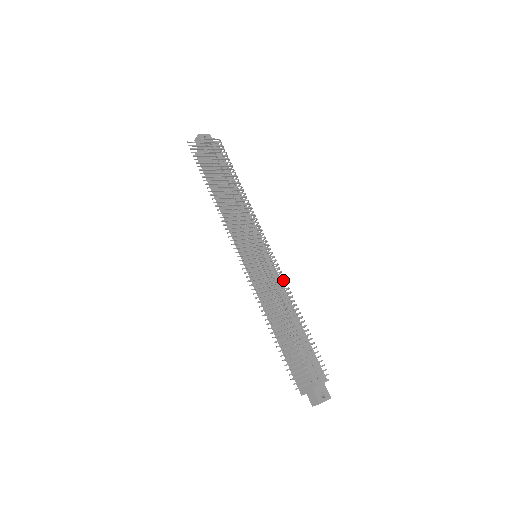
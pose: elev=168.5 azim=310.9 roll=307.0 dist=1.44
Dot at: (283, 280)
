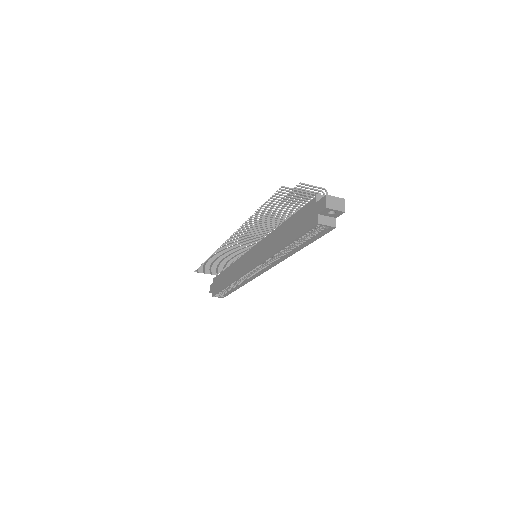
Dot at: (273, 228)
